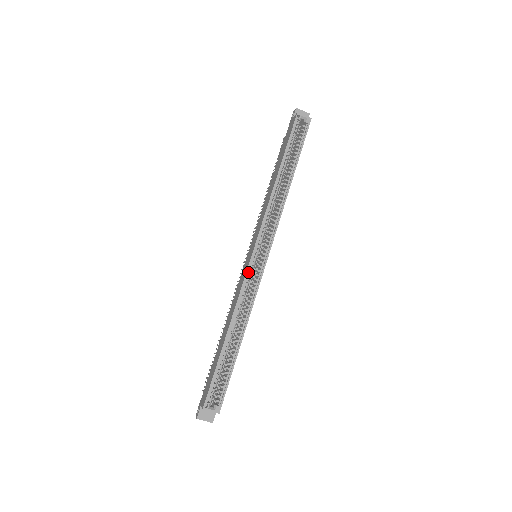
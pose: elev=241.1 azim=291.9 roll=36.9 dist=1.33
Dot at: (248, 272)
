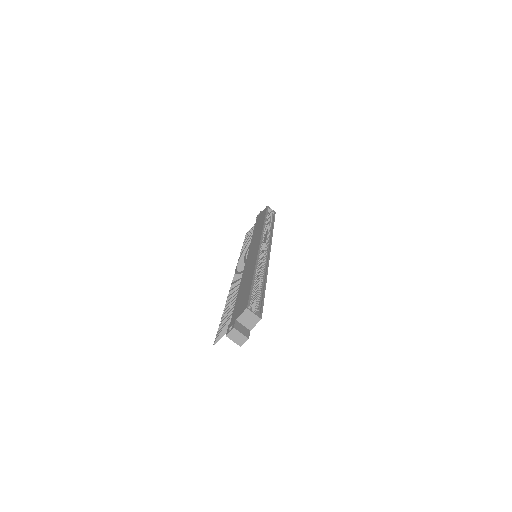
Dot at: (259, 251)
